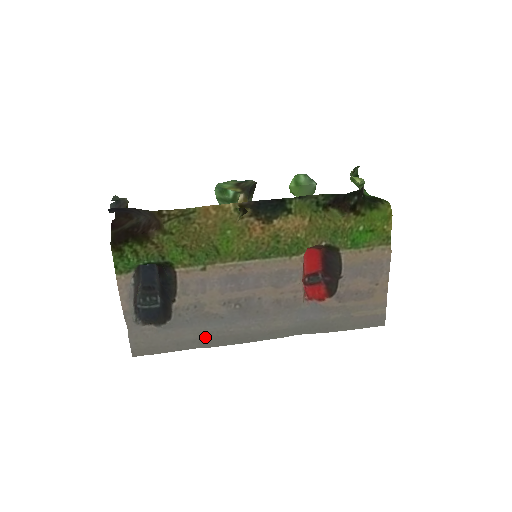
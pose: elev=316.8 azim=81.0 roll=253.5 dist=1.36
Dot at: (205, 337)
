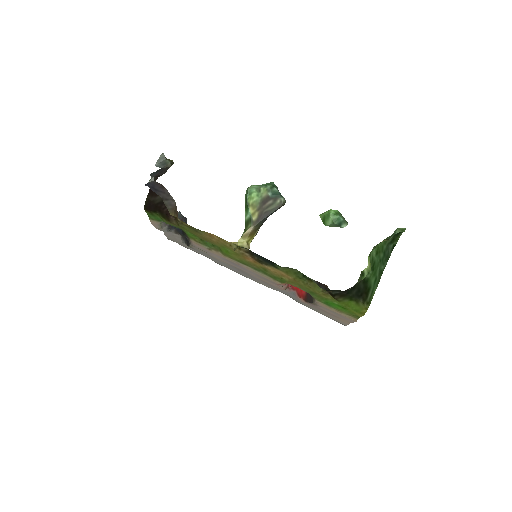
Dot at: (214, 260)
